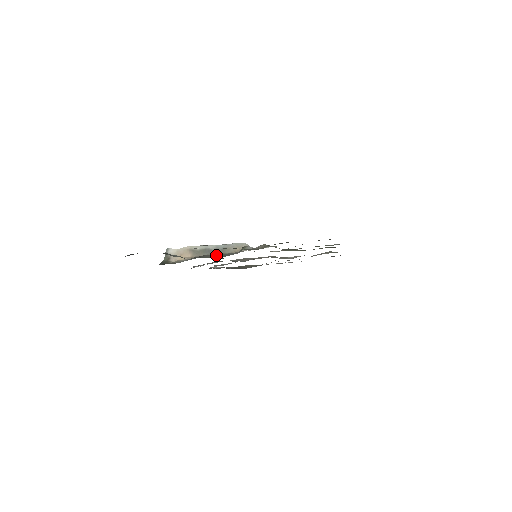
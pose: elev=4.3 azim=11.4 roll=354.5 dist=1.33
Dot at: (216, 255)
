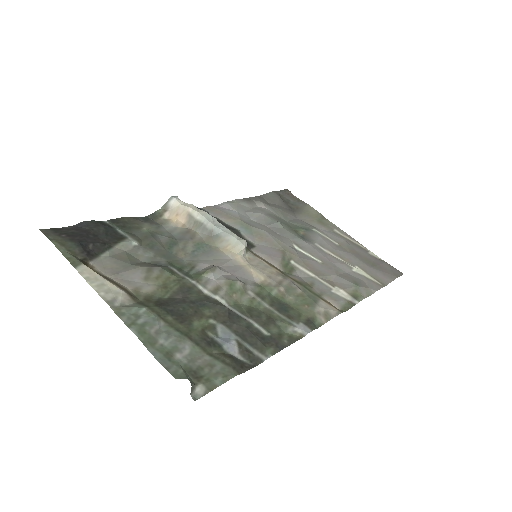
Dot at: (197, 246)
